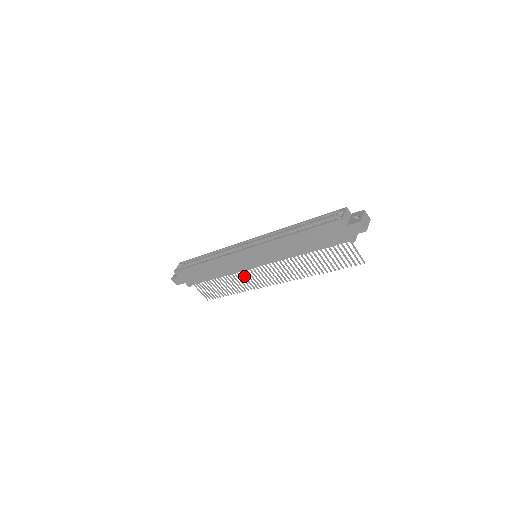
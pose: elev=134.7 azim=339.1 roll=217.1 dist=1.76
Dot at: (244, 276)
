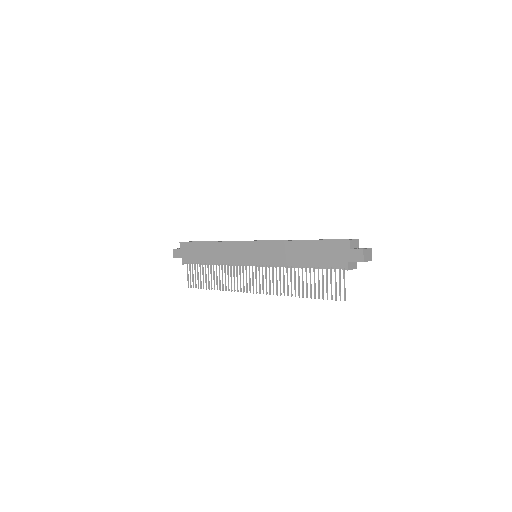
Dot at: (234, 272)
